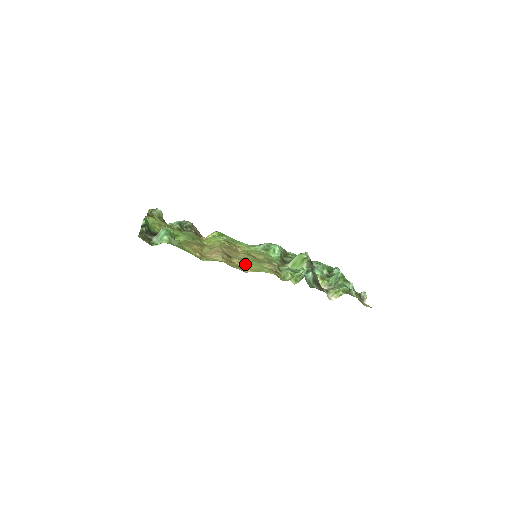
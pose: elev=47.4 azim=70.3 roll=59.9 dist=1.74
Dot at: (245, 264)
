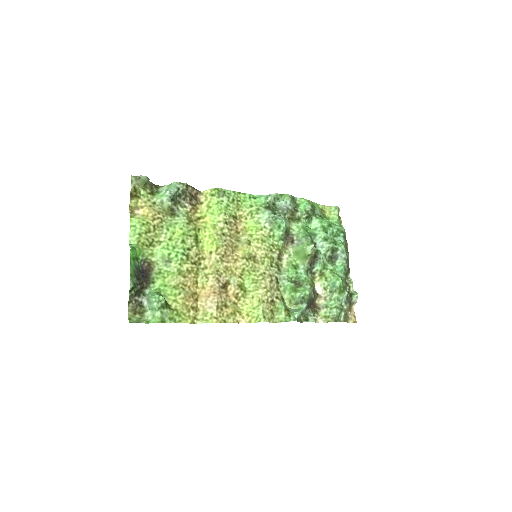
Dot at: (241, 295)
